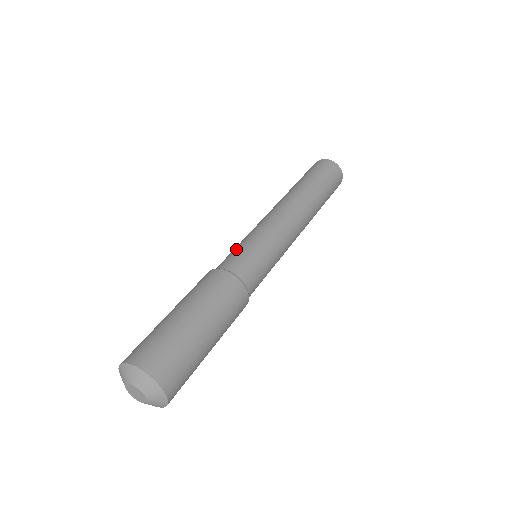
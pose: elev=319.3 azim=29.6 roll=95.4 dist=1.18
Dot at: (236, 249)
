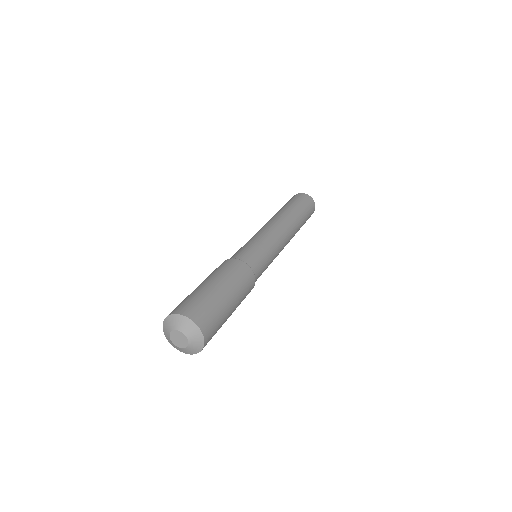
Dot at: occluded
